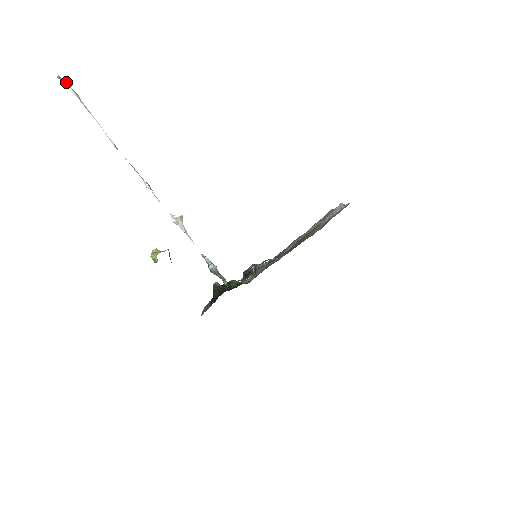
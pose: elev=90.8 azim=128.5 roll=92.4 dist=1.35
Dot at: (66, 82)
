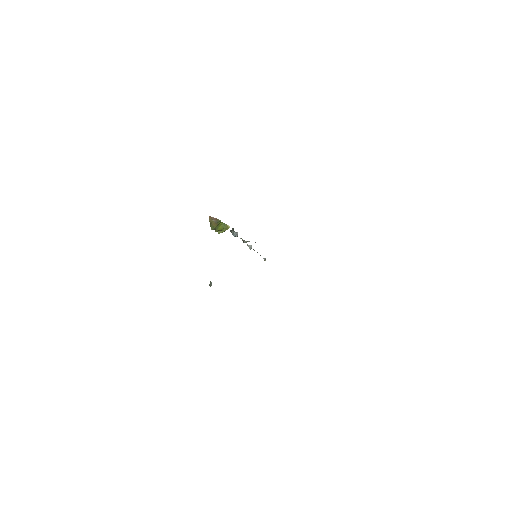
Dot at: occluded
